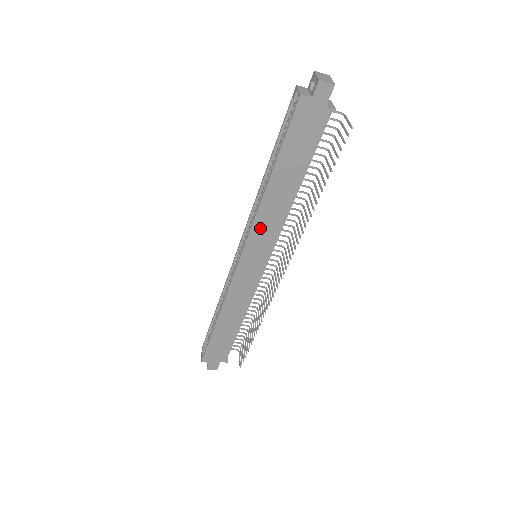
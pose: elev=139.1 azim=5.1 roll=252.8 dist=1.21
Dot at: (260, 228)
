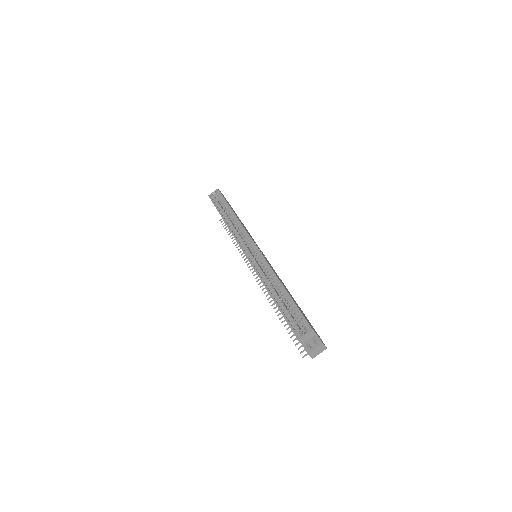
Dot at: occluded
